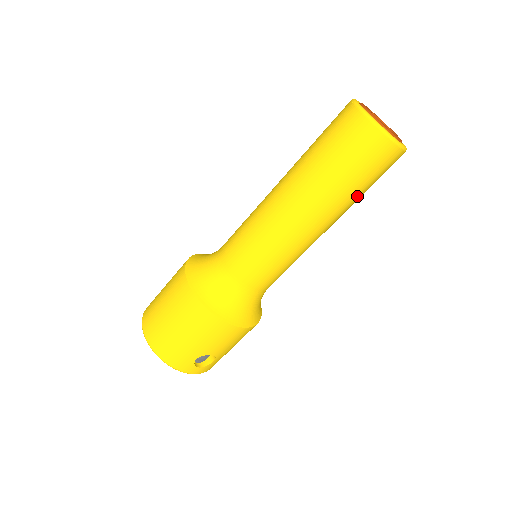
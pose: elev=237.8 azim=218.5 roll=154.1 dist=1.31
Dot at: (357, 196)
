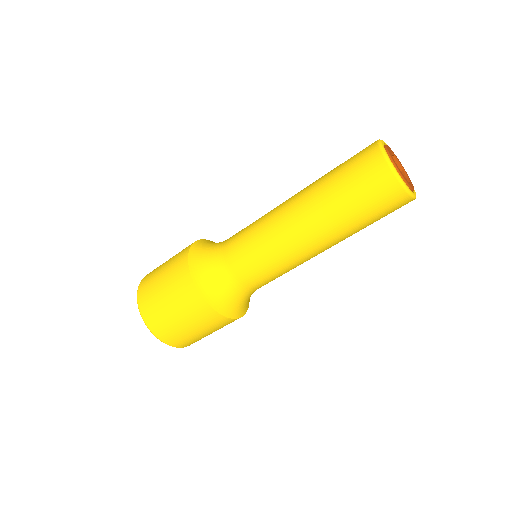
Dot at: occluded
